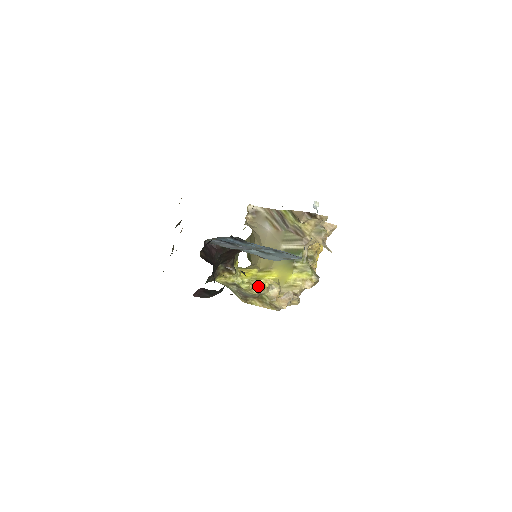
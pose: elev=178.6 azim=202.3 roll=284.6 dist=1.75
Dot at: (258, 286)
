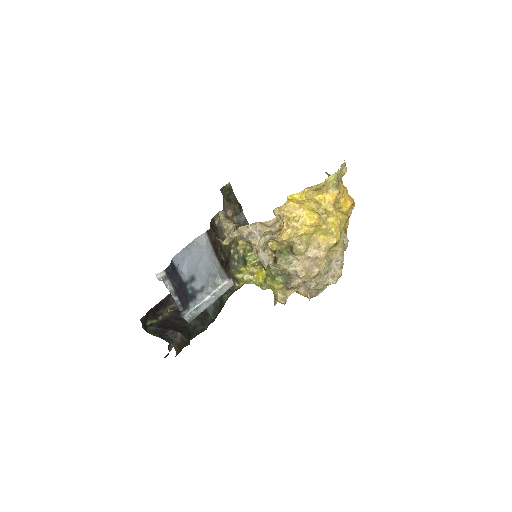
Dot at: occluded
